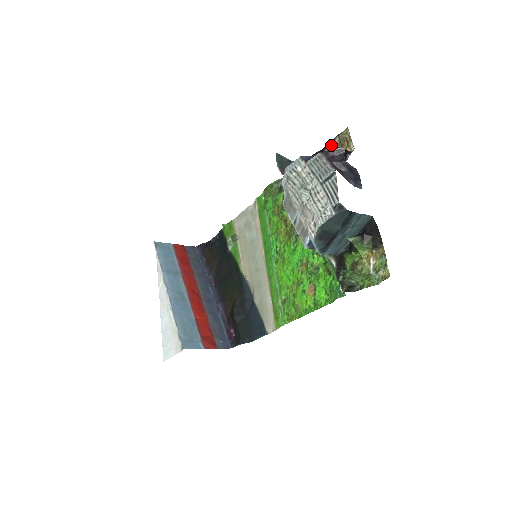
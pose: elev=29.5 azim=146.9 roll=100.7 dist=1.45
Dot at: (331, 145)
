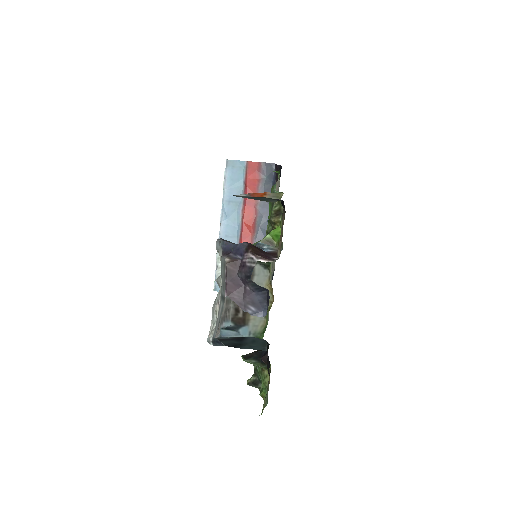
Dot at: (284, 215)
